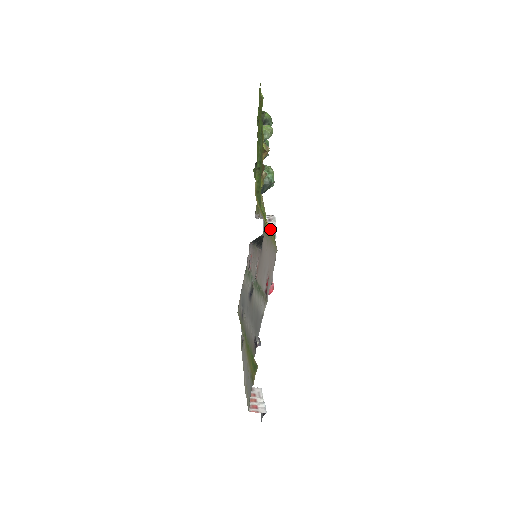
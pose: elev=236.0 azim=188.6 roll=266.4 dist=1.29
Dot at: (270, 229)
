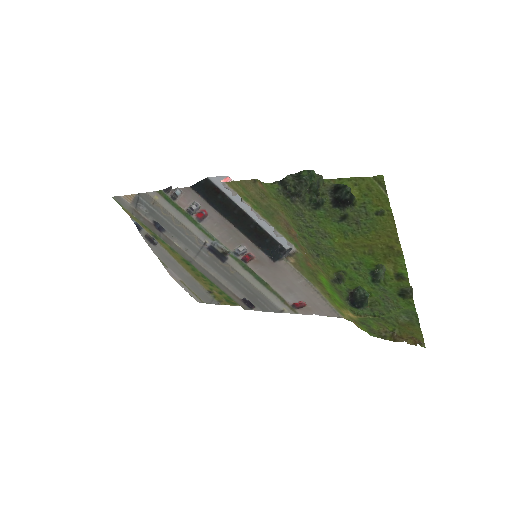
Dot at: (354, 323)
